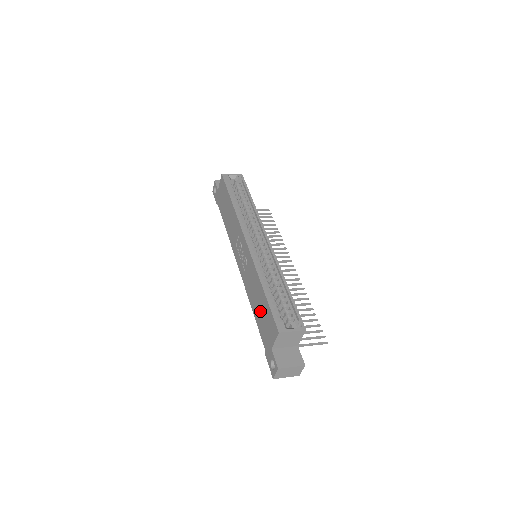
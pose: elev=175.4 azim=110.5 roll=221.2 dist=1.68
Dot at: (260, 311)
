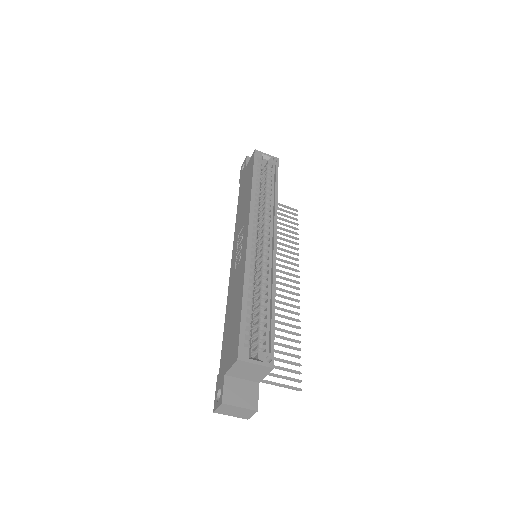
Dot at: (231, 323)
